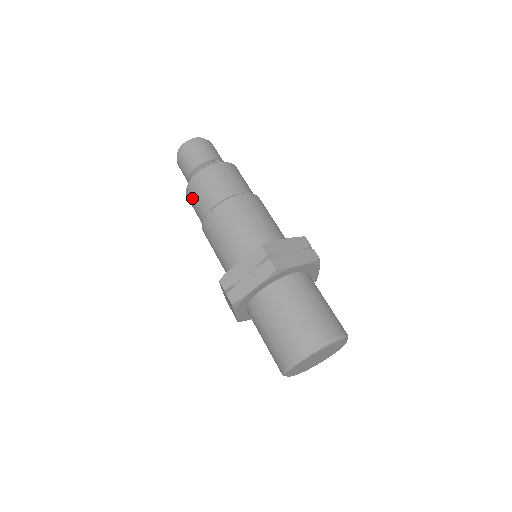
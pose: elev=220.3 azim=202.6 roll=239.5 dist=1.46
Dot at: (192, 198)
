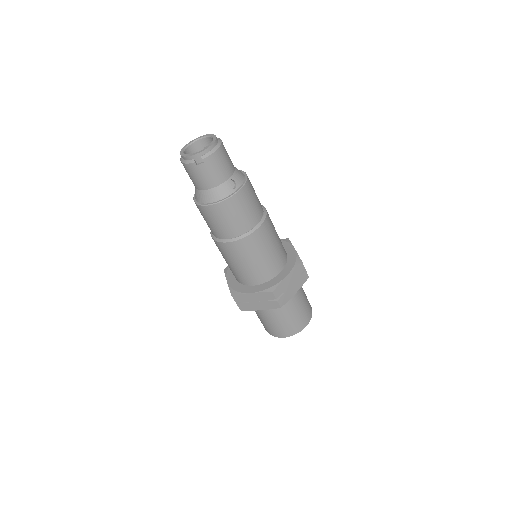
Dot at: (204, 216)
